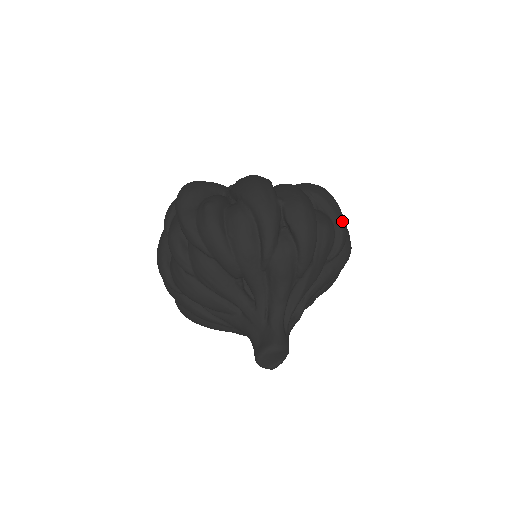
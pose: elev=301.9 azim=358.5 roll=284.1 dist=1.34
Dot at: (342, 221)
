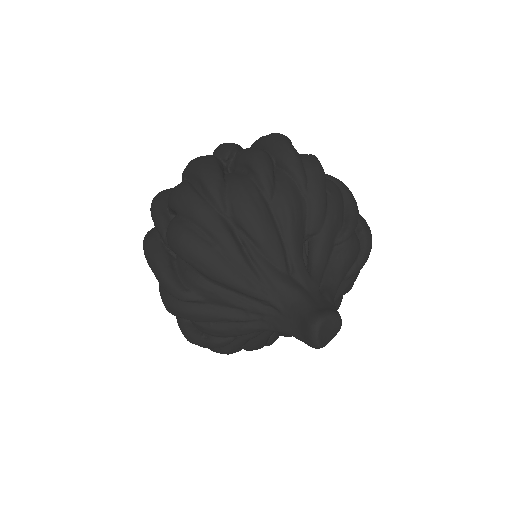
Dot at: occluded
